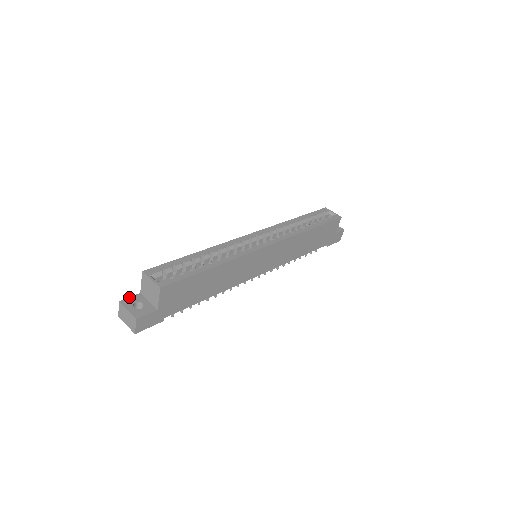
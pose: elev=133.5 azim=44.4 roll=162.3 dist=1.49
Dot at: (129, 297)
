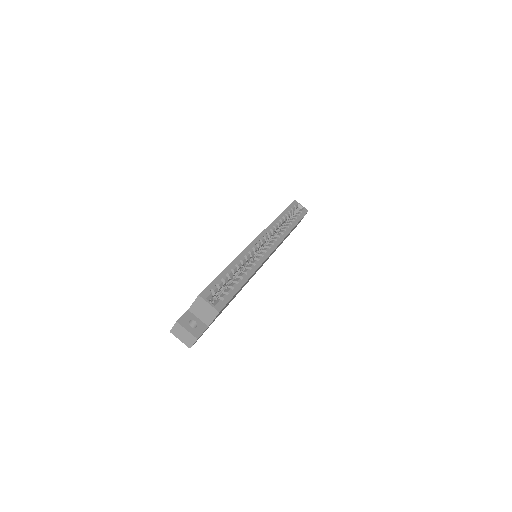
Dot at: (182, 316)
